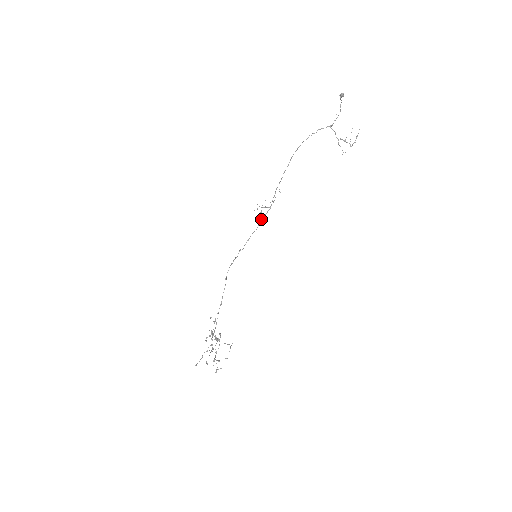
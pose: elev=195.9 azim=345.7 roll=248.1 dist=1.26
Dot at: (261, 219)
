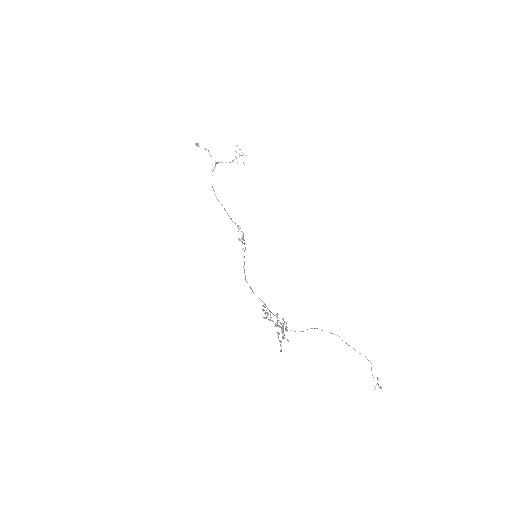
Dot at: (242, 242)
